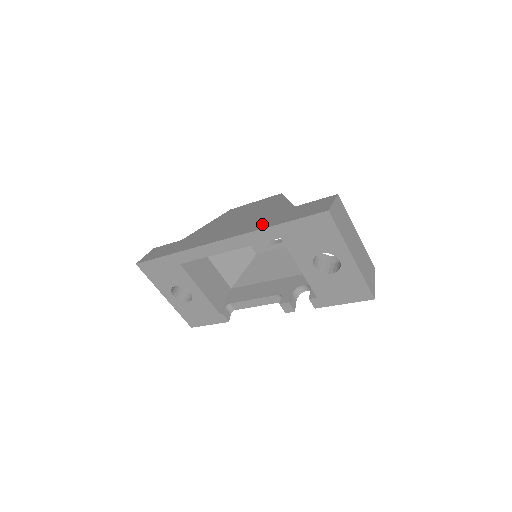
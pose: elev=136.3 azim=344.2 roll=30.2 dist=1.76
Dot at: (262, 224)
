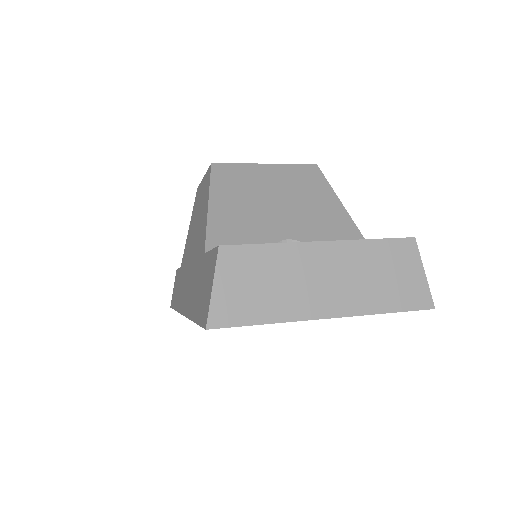
Dot at: (190, 299)
